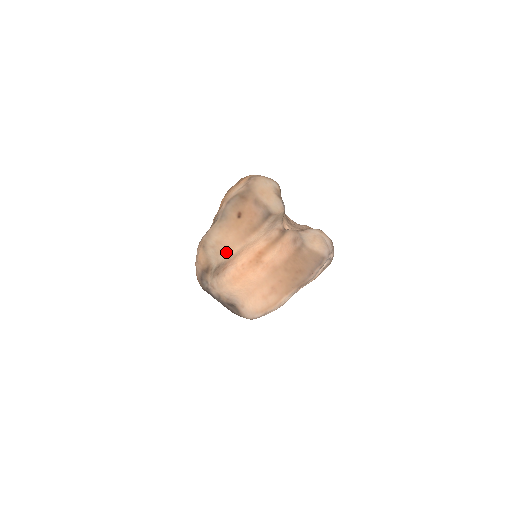
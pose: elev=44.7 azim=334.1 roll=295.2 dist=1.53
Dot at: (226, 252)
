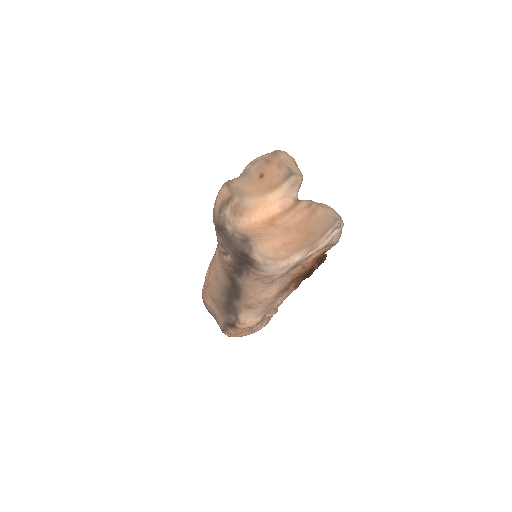
Dot at: (247, 197)
